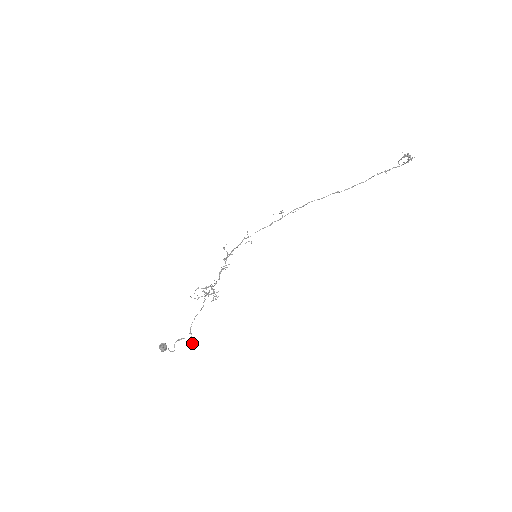
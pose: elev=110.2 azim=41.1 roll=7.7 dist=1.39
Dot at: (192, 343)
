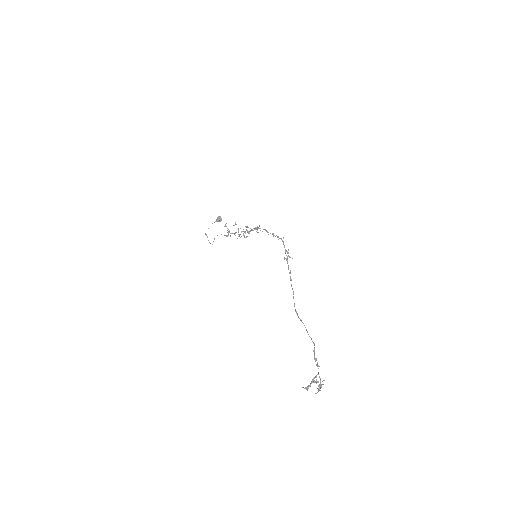
Dot at: occluded
